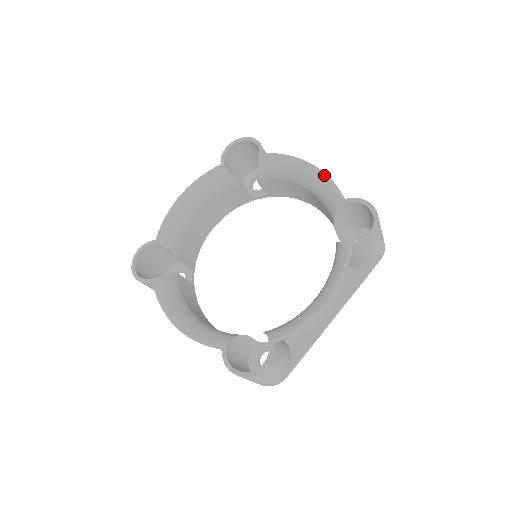
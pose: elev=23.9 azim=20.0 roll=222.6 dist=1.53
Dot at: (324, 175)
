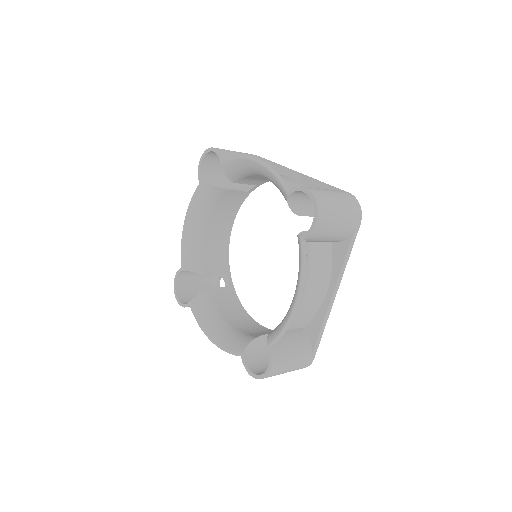
Dot at: (268, 169)
